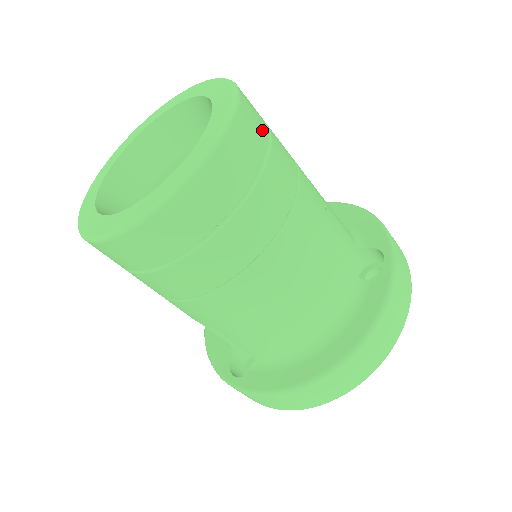
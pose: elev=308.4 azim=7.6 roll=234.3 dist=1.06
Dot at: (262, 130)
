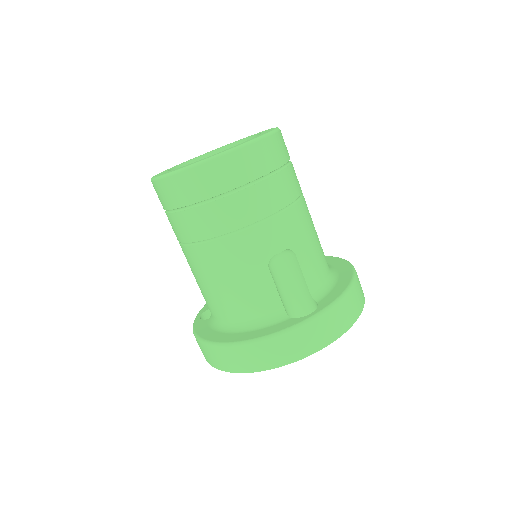
Dot at: (256, 171)
